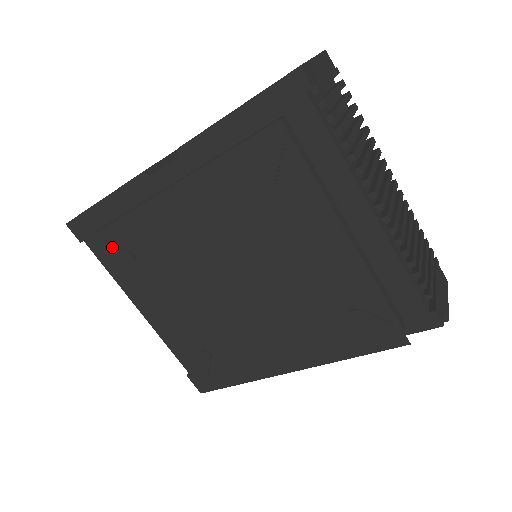
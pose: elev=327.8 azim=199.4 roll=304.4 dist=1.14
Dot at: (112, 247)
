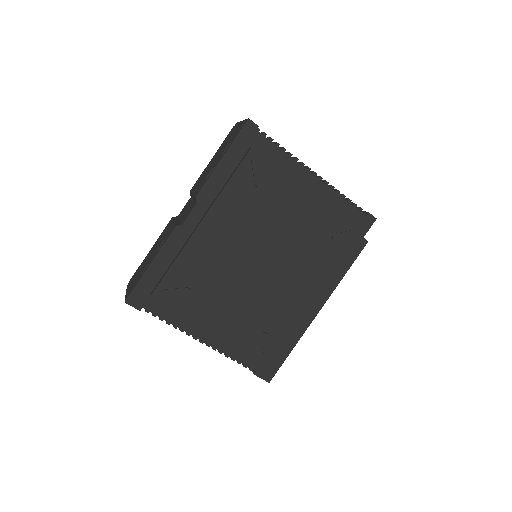
Dot at: (172, 292)
